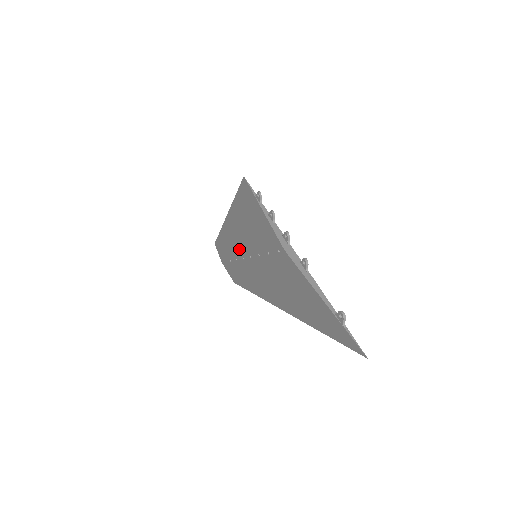
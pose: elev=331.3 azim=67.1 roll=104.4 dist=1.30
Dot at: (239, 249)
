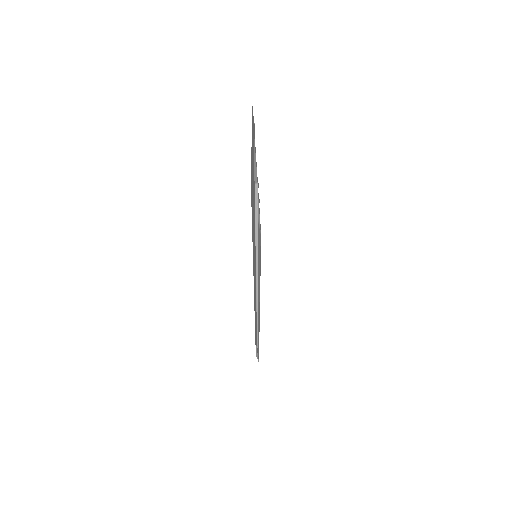
Dot at: occluded
